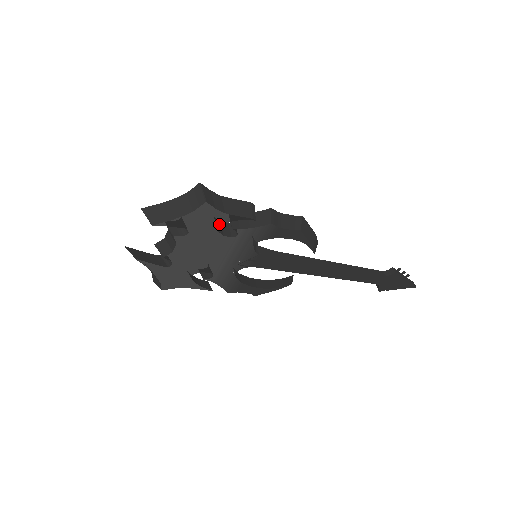
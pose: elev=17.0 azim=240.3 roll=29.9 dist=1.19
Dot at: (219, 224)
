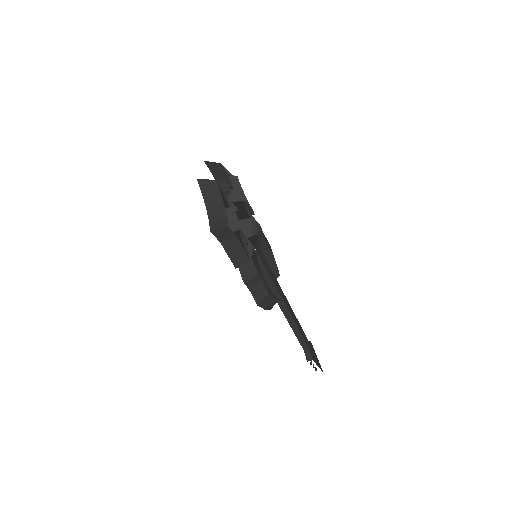
Dot at: (243, 199)
